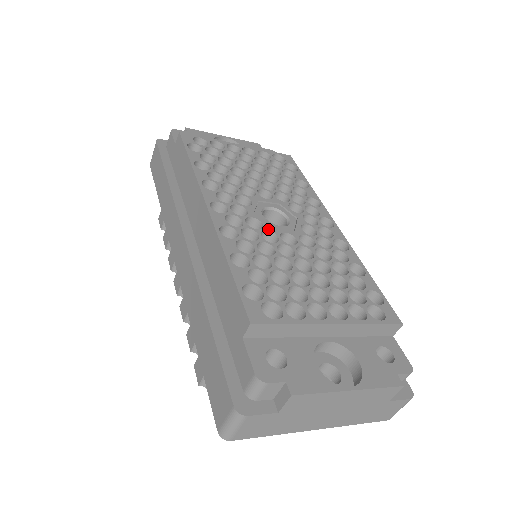
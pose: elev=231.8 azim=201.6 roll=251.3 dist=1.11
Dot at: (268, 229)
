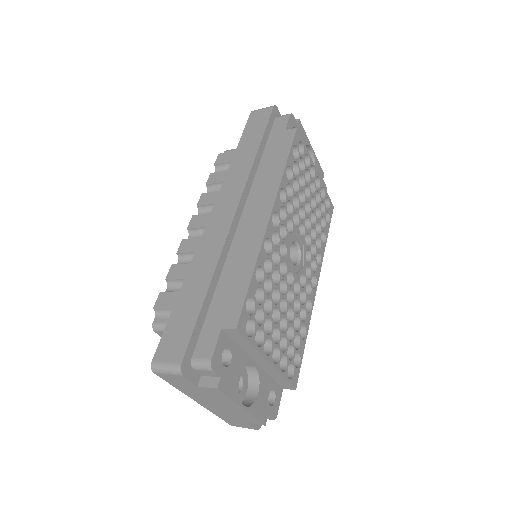
Dot at: (286, 261)
